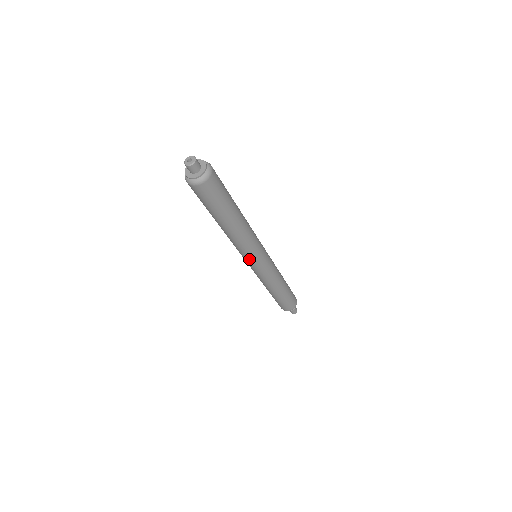
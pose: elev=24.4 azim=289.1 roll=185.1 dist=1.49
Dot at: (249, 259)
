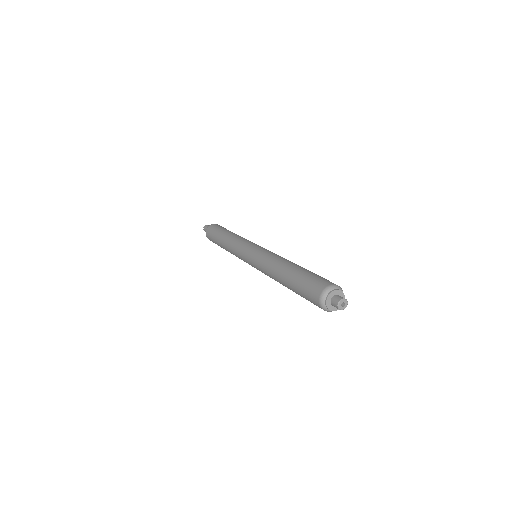
Dot at: occluded
